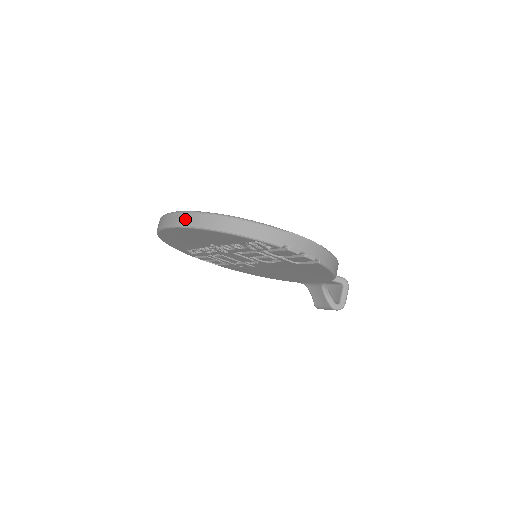
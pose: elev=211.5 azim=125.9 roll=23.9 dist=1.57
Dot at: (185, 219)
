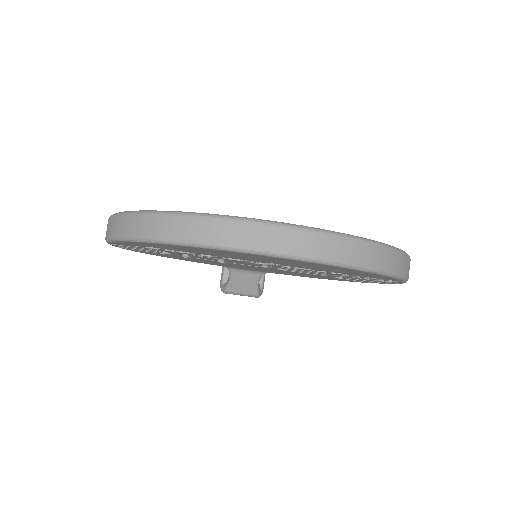
Dot at: (348, 252)
